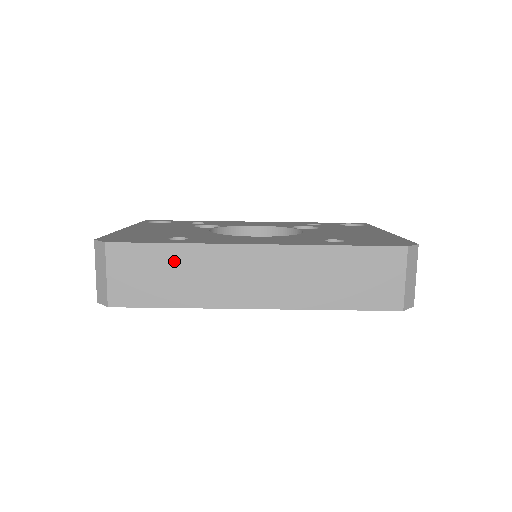
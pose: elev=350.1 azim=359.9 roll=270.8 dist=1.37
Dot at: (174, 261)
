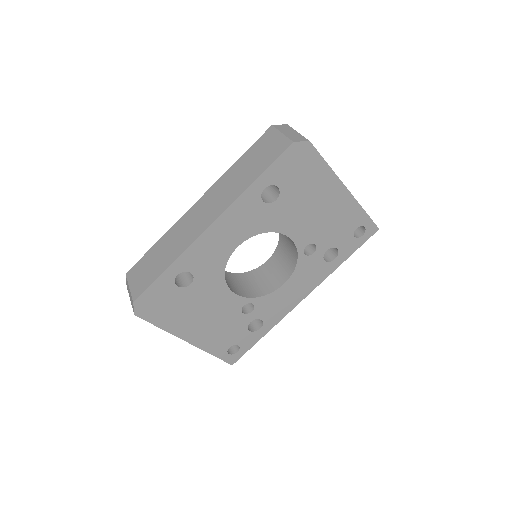
Dot at: (160, 248)
